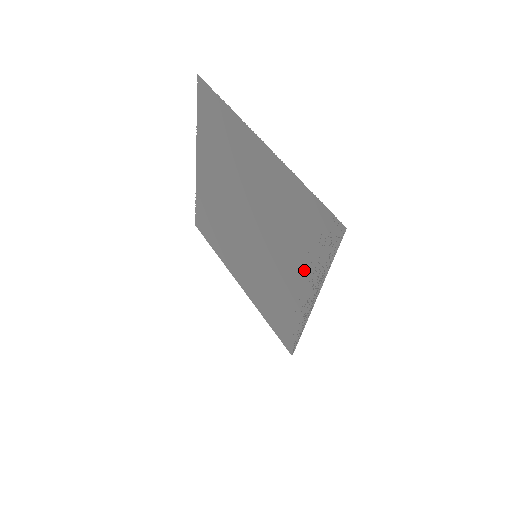
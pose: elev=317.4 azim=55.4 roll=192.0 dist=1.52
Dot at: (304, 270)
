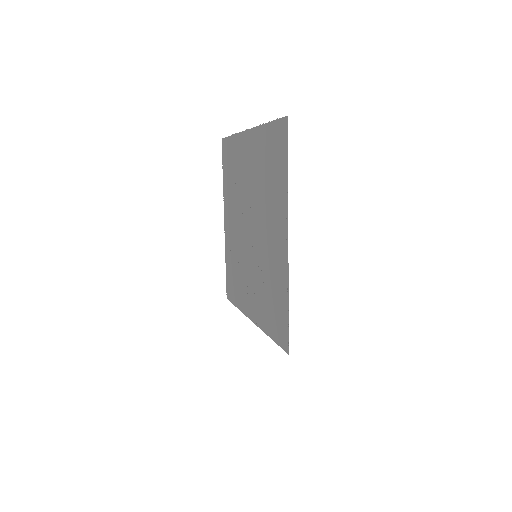
Dot at: (278, 209)
